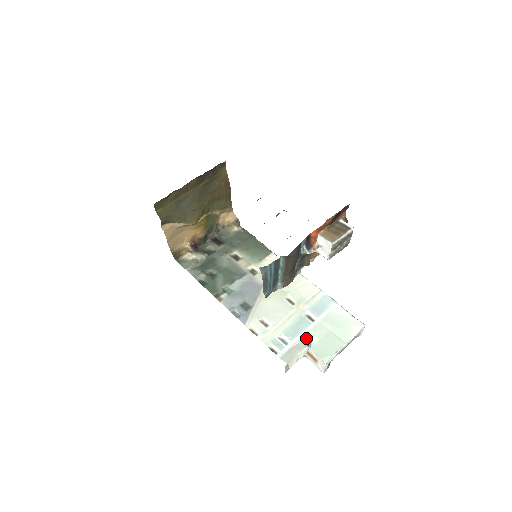
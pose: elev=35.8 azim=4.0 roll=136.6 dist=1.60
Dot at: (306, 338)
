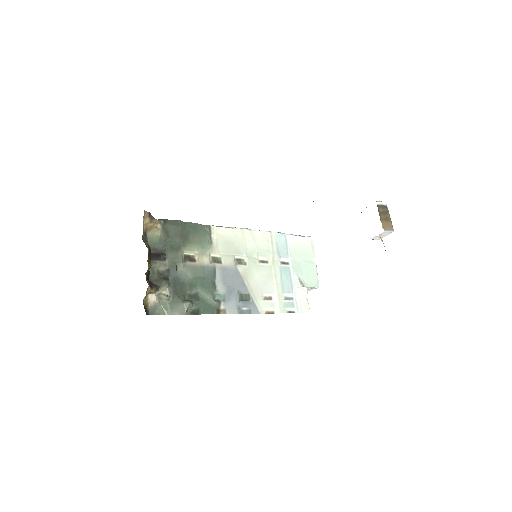
Dot at: (297, 282)
